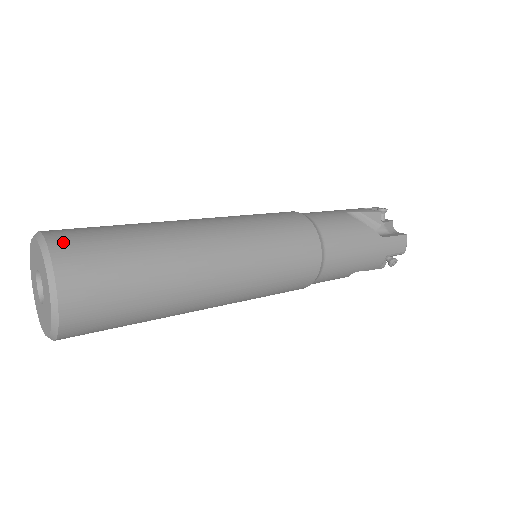
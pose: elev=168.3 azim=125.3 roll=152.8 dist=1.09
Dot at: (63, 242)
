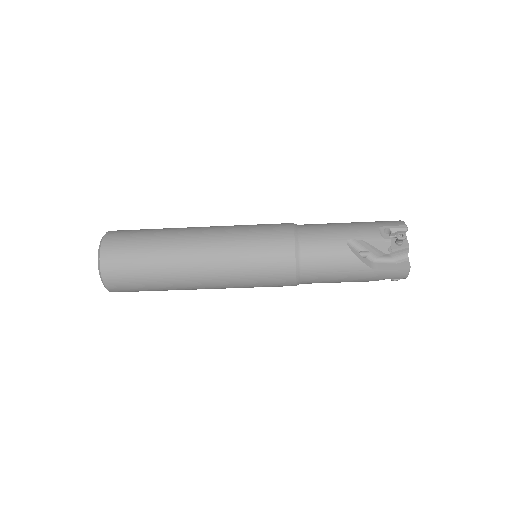
Dot at: occluded
